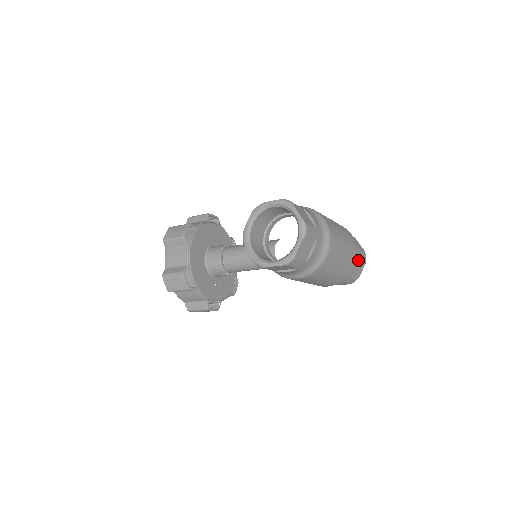
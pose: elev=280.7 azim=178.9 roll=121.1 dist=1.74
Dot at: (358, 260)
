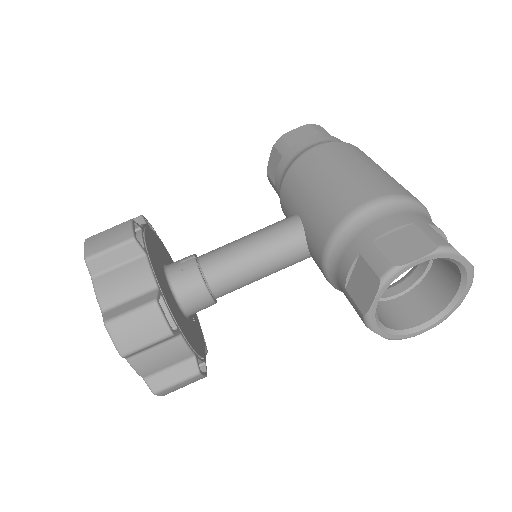
Dot at: occluded
